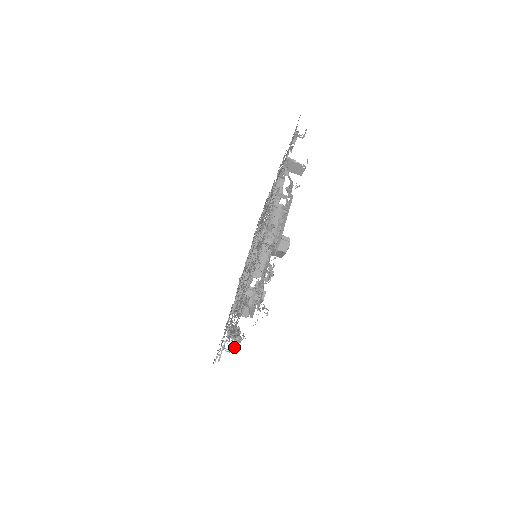
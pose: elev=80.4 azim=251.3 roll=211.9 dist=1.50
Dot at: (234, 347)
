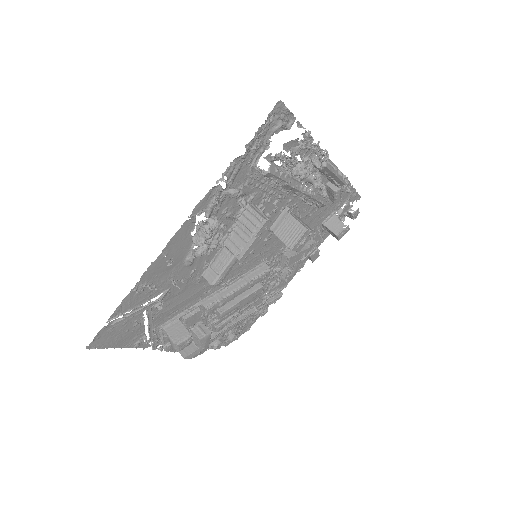
Dot at: (202, 224)
